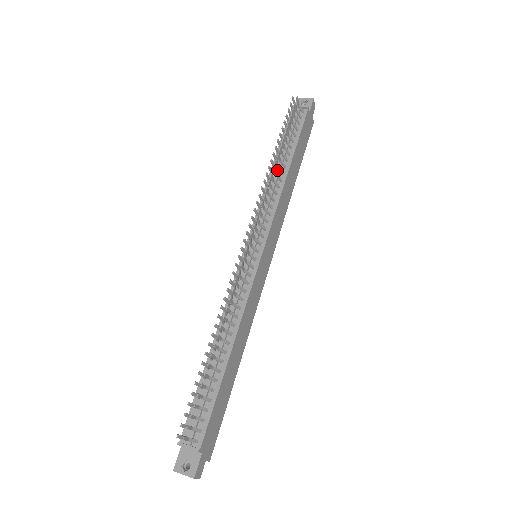
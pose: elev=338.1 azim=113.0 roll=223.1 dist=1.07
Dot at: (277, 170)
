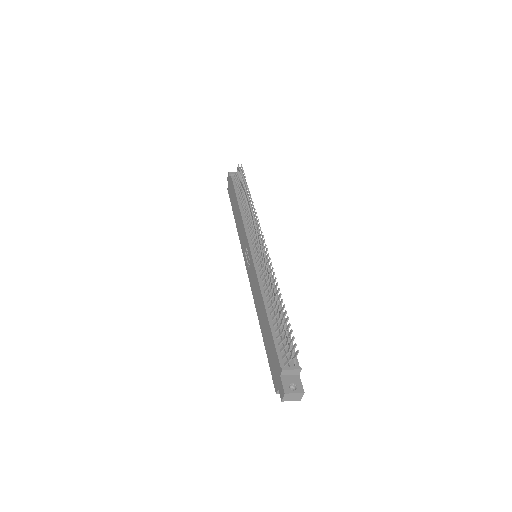
Dot at: occluded
